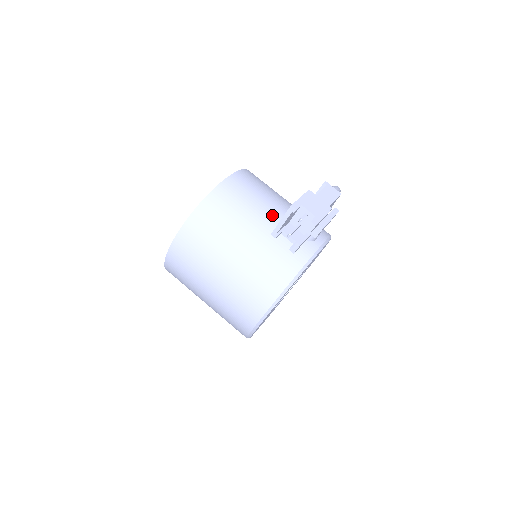
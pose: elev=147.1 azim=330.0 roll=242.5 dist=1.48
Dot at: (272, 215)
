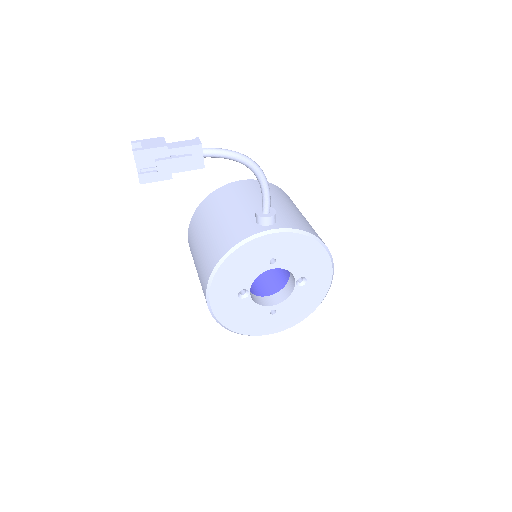
Dot at: (245, 206)
